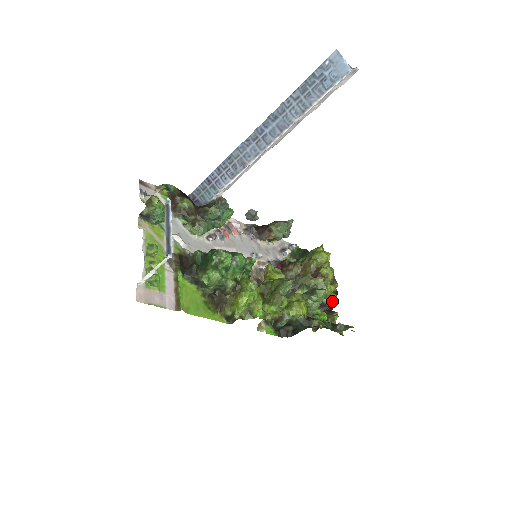
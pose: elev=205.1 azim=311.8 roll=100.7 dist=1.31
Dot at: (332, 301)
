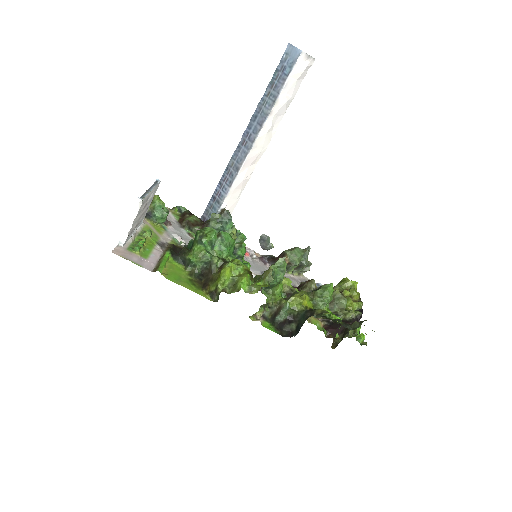
Dot at: (356, 318)
